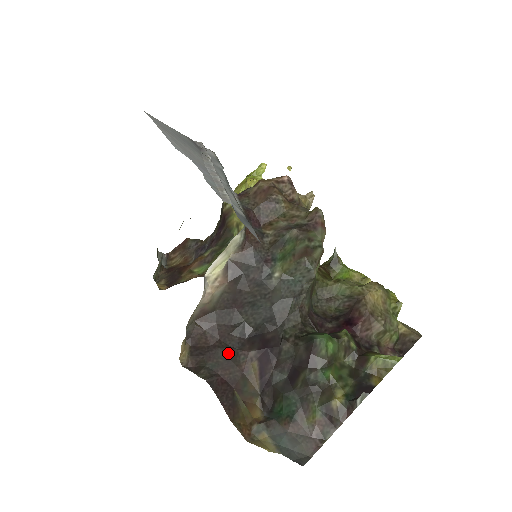
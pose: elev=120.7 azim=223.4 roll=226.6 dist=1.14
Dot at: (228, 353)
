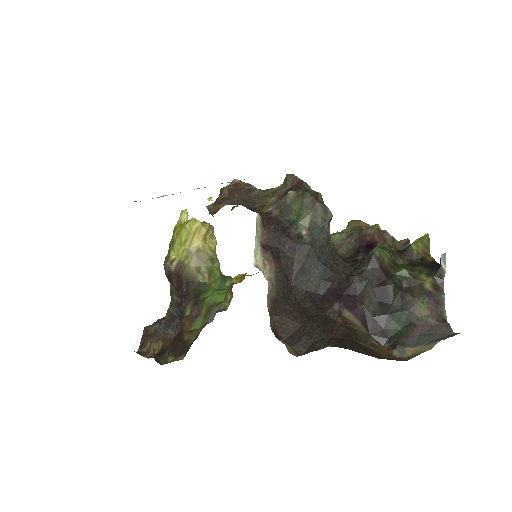
Dot at: (320, 320)
